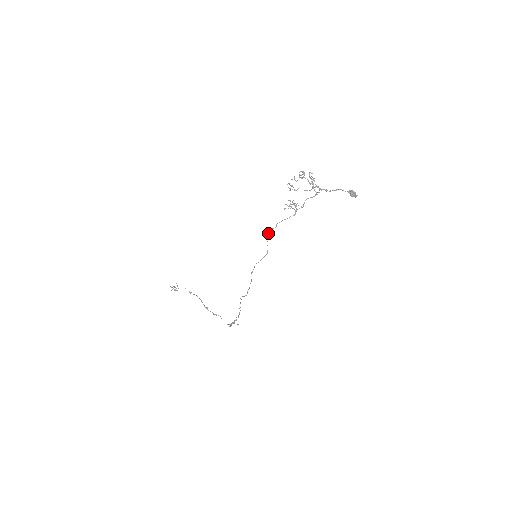
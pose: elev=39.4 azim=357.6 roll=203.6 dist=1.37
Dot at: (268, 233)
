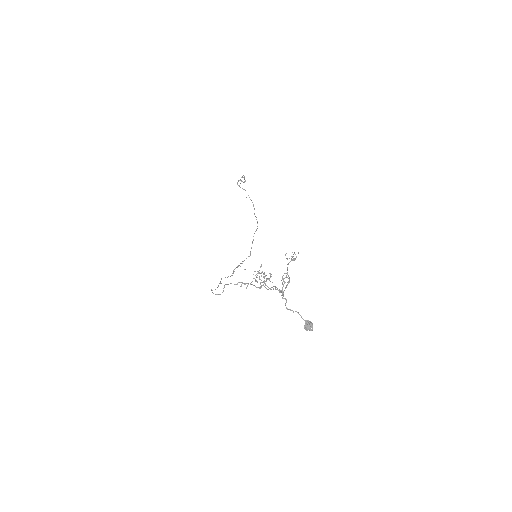
Dot at: (226, 284)
